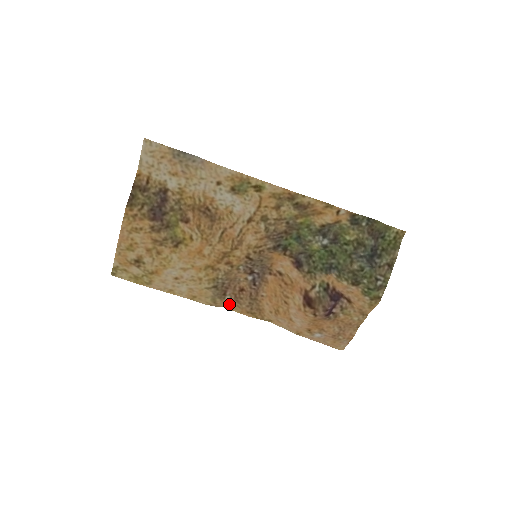
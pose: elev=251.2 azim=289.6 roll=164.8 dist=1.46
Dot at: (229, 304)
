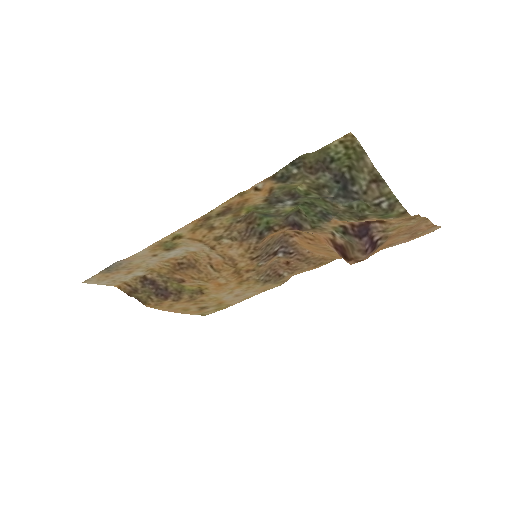
Dot at: (294, 274)
